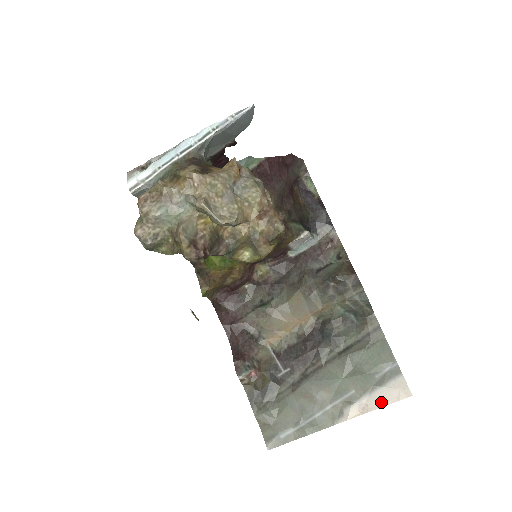
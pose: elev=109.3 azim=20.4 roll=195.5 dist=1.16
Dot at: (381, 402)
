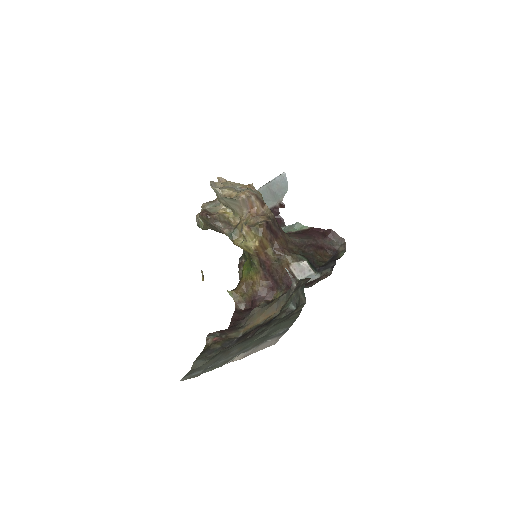
Dot at: (257, 350)
